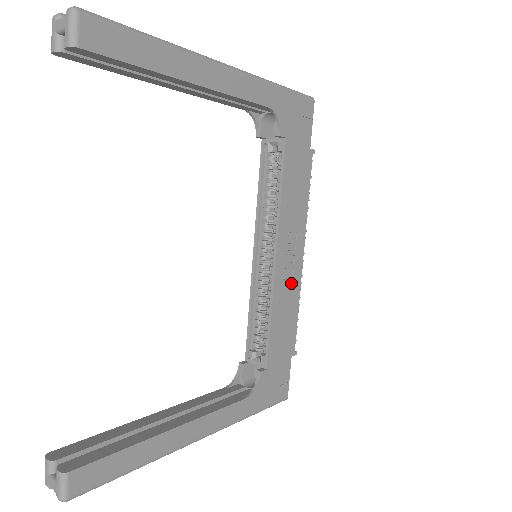
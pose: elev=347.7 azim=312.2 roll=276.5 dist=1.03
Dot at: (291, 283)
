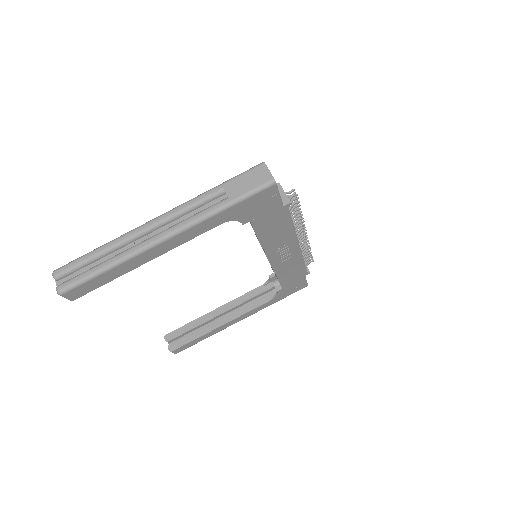
Dot at: (291, 259)
